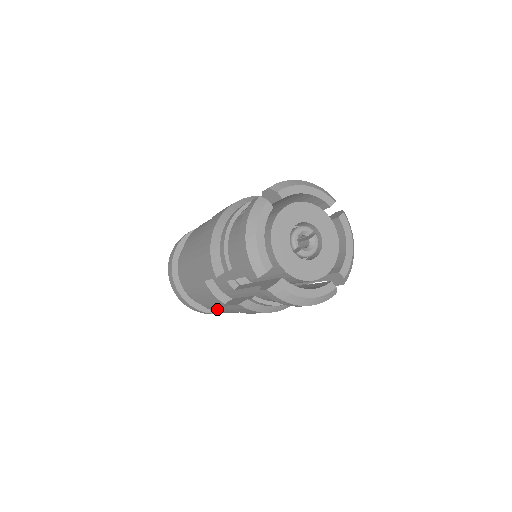
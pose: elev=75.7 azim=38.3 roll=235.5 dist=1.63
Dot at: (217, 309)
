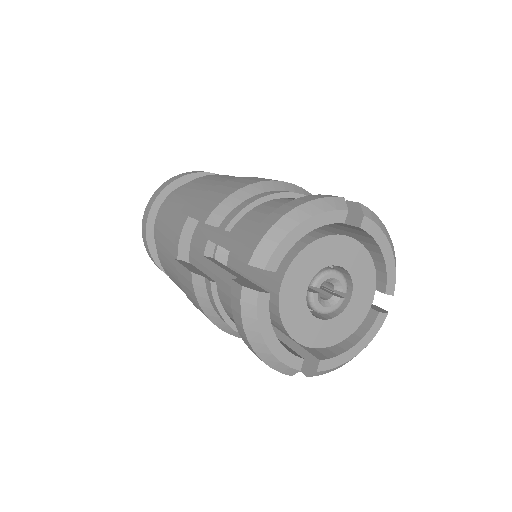
Dot at: (164, 258)
